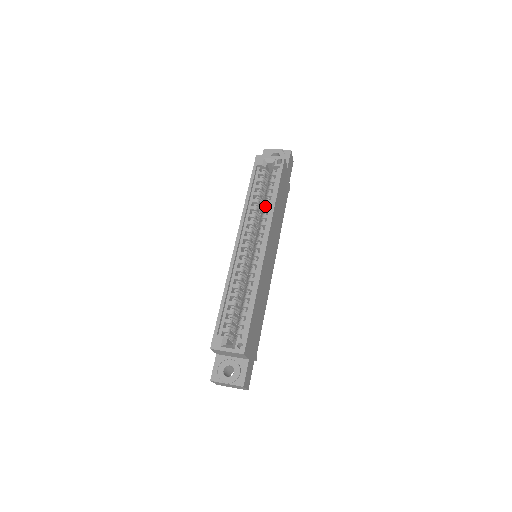
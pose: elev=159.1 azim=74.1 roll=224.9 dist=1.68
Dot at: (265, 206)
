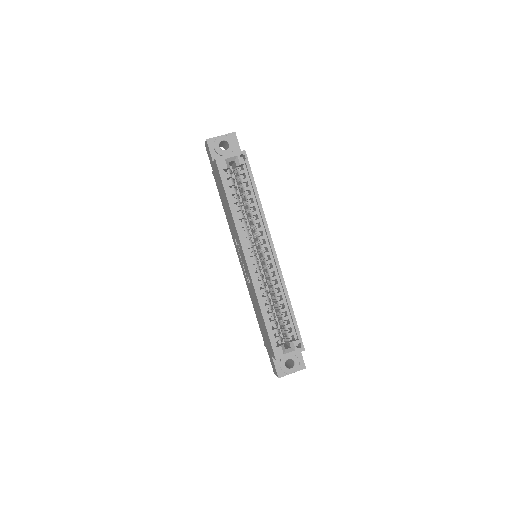
Dot at: (251, 210)
